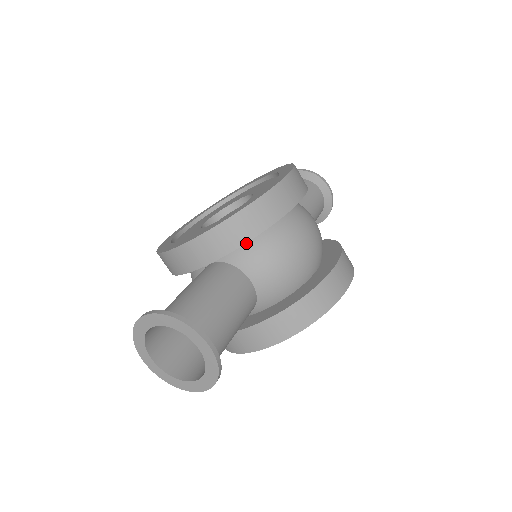
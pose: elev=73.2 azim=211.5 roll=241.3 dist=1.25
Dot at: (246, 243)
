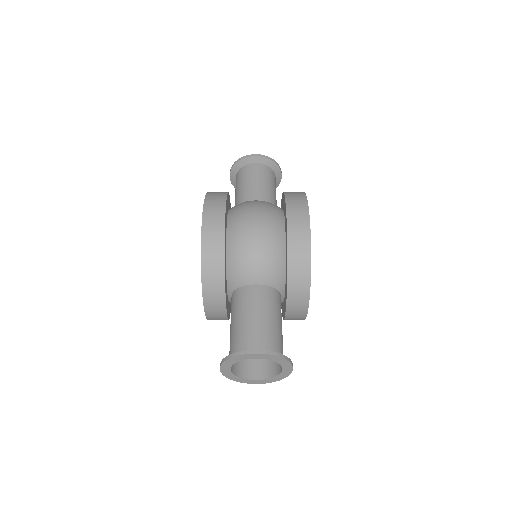
Dot at: (229, 270)
